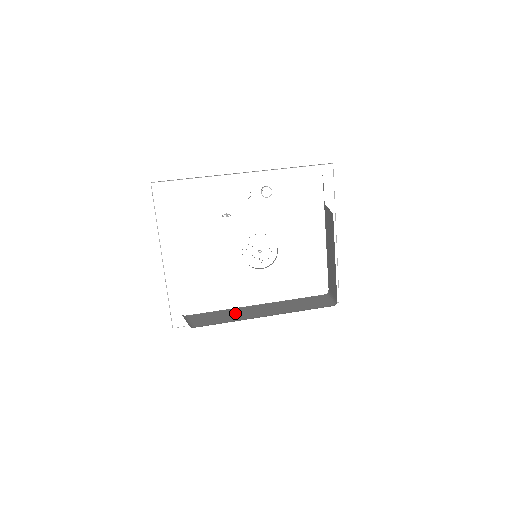
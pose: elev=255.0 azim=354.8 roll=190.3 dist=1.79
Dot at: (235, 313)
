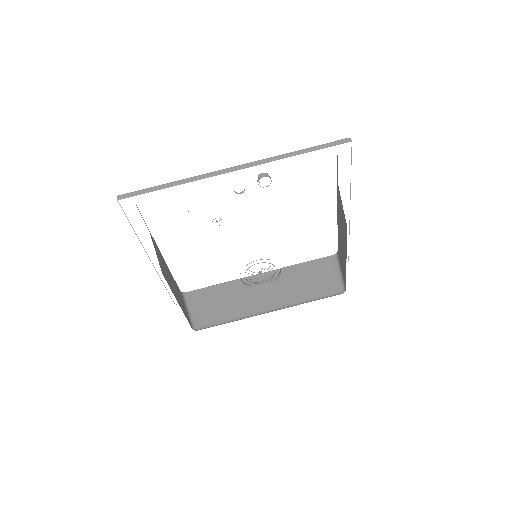
Dot at: (237, 295)
